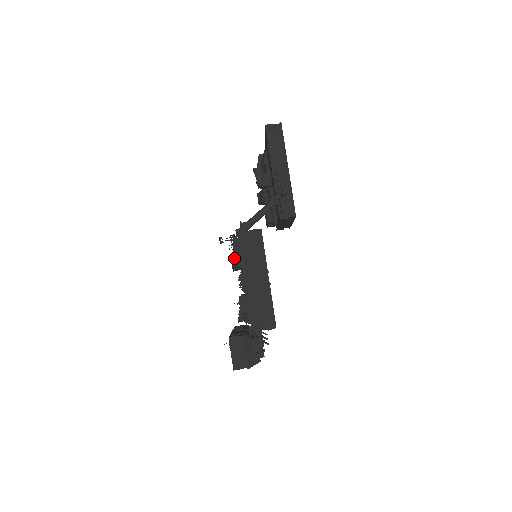
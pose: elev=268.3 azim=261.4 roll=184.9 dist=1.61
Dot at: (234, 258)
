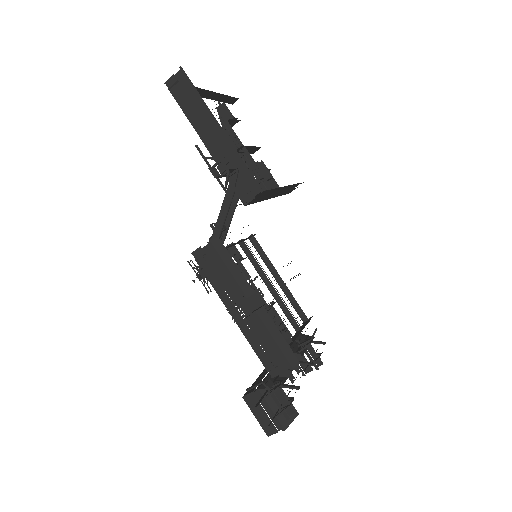
Dot at: occluded
